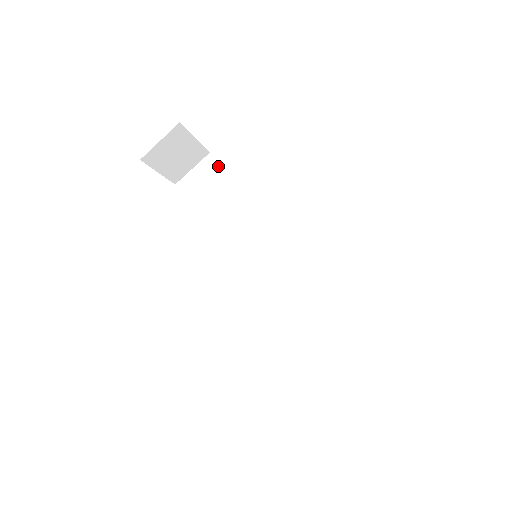
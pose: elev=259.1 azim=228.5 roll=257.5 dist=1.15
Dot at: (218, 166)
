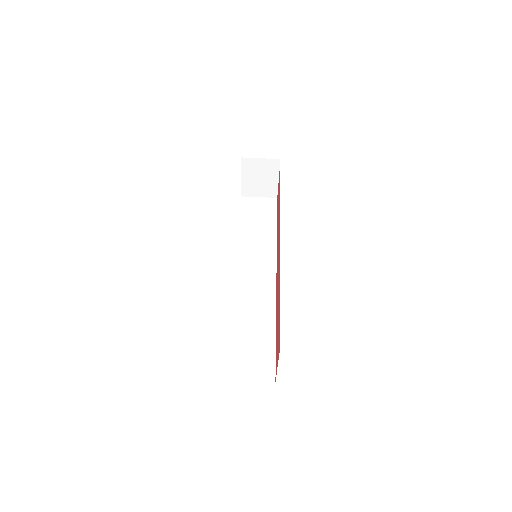
Dot at: (275, 207)
